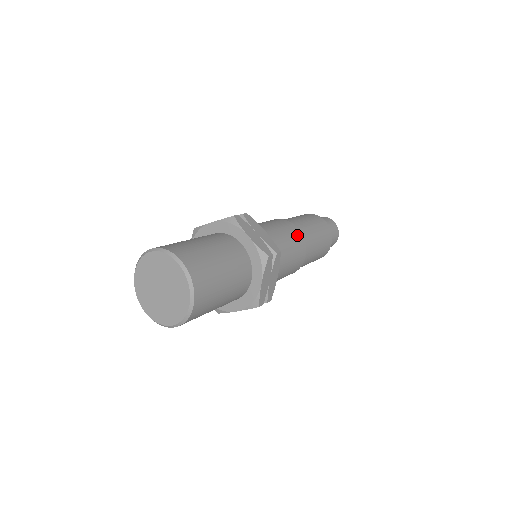
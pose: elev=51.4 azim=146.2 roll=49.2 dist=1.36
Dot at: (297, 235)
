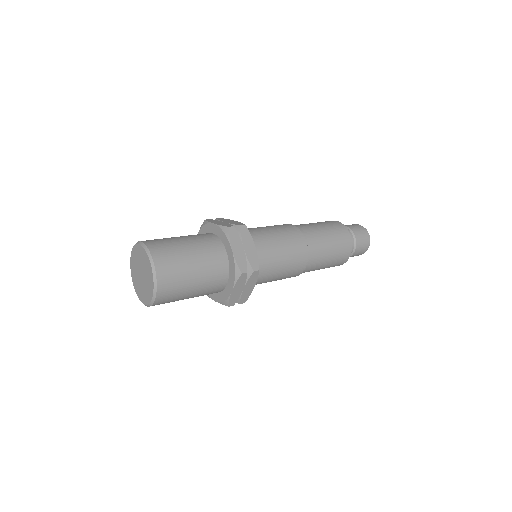
Dot at: (288, 227)
